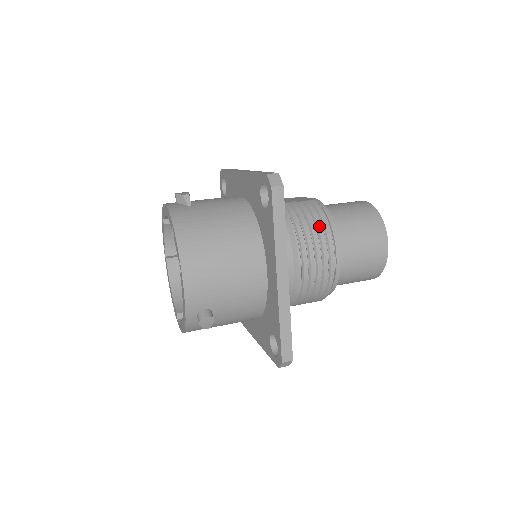
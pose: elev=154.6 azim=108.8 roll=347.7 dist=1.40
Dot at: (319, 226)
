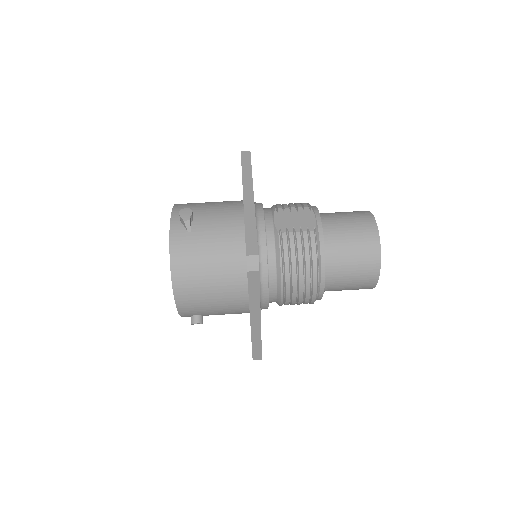
Dot at: (307, 266)
